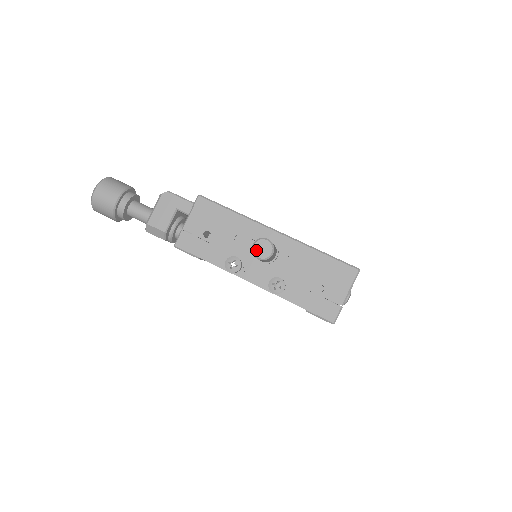
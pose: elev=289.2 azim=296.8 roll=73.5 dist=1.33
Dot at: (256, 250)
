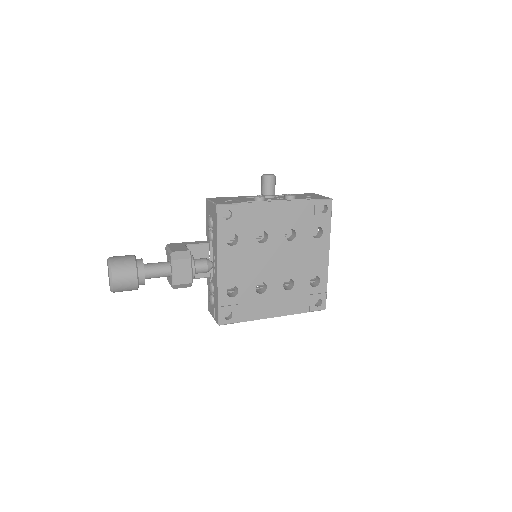
Dot at: (266, 175)
